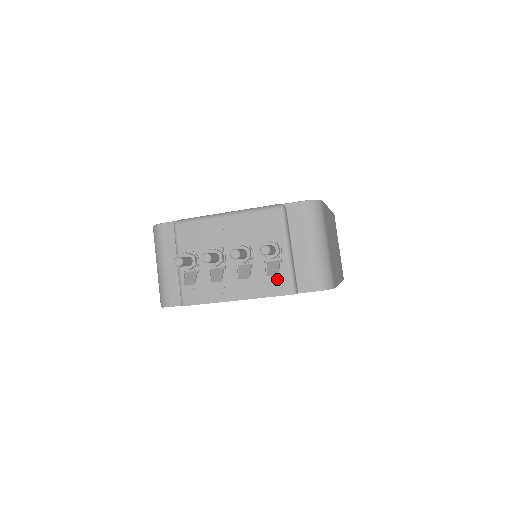
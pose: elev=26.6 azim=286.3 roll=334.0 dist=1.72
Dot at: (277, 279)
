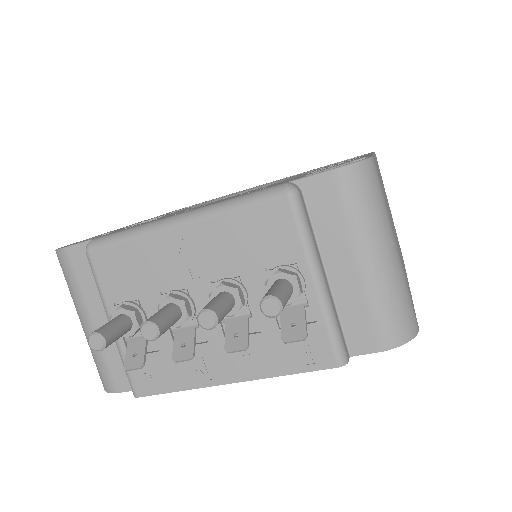
Dot at: occluded
